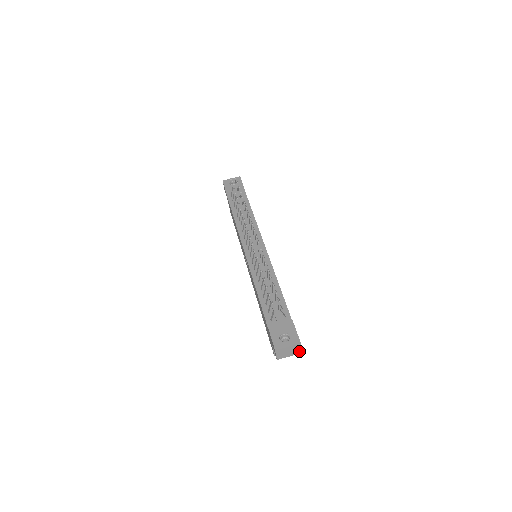
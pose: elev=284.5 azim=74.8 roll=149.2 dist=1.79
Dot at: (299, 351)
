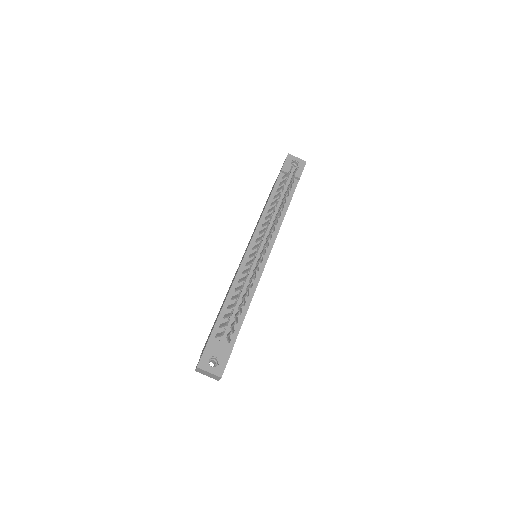
Dot at: (217, 379)
